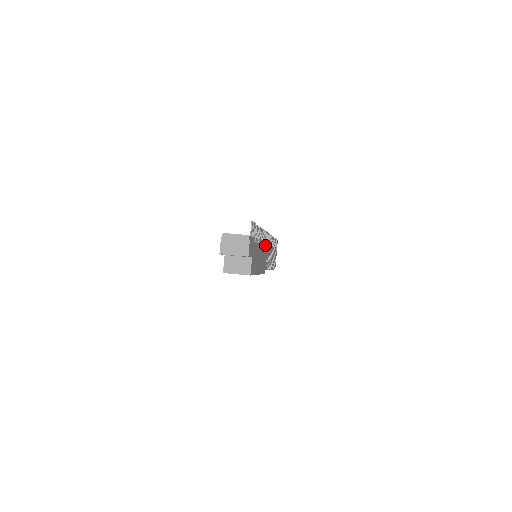
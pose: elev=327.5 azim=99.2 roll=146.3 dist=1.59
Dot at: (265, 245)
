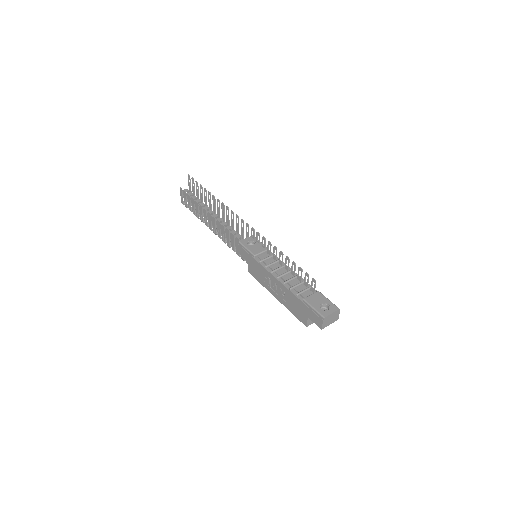
Dot at: occluded
